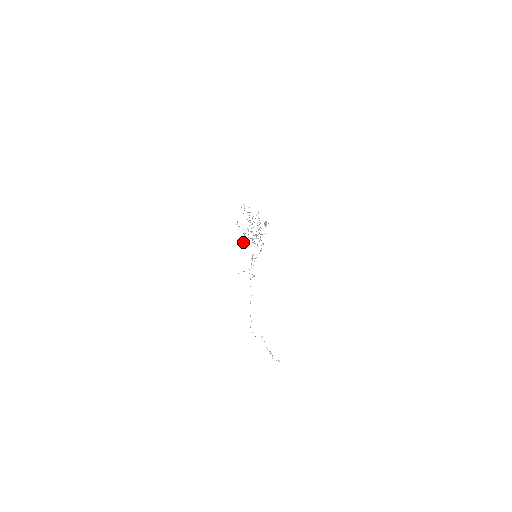
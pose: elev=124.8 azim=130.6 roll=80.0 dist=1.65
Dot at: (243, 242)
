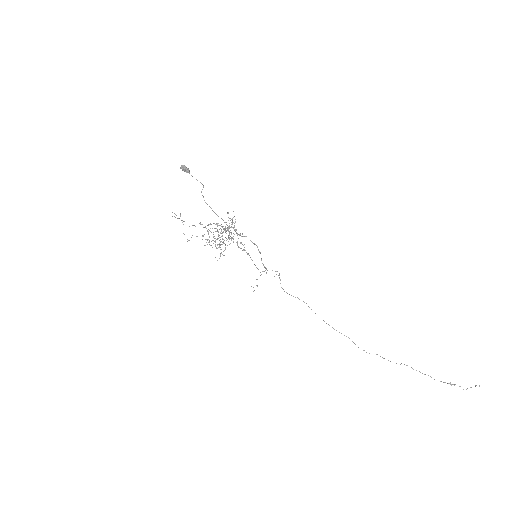
Dot at: occluded
